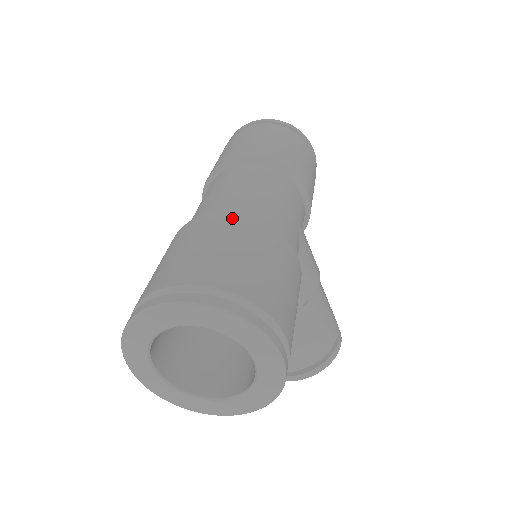
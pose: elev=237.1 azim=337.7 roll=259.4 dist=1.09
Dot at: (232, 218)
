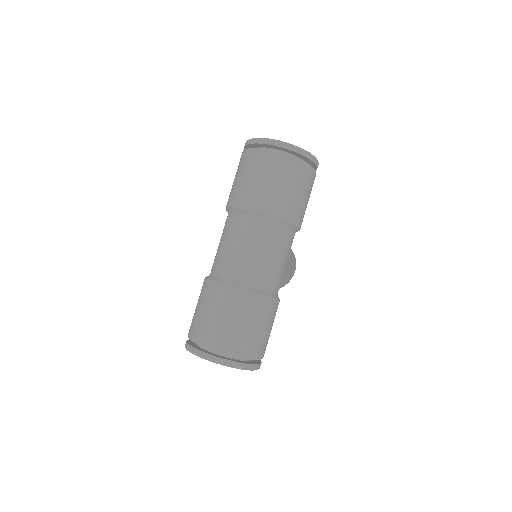
Dot at: (249, 298)
